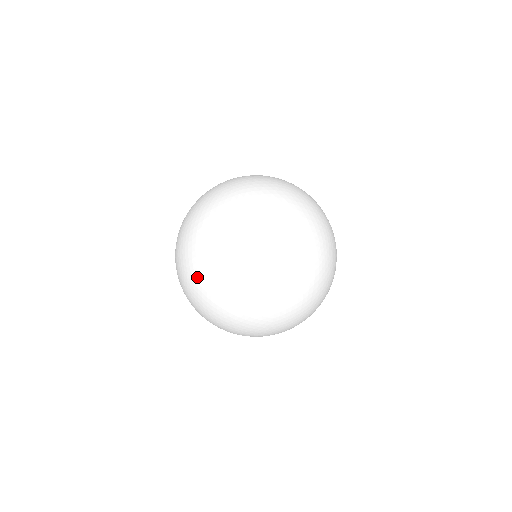
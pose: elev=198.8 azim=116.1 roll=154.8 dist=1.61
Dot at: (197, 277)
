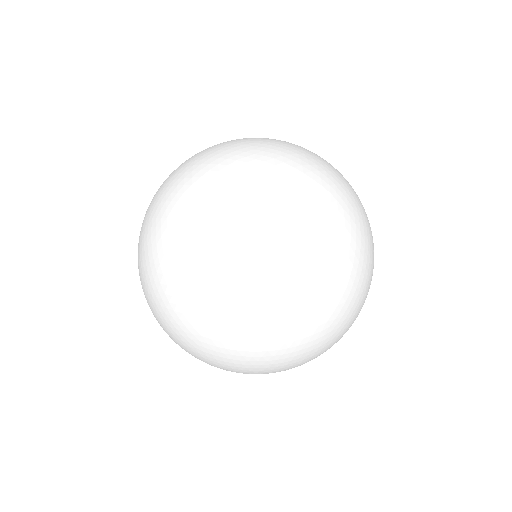
Dot at: occluded
